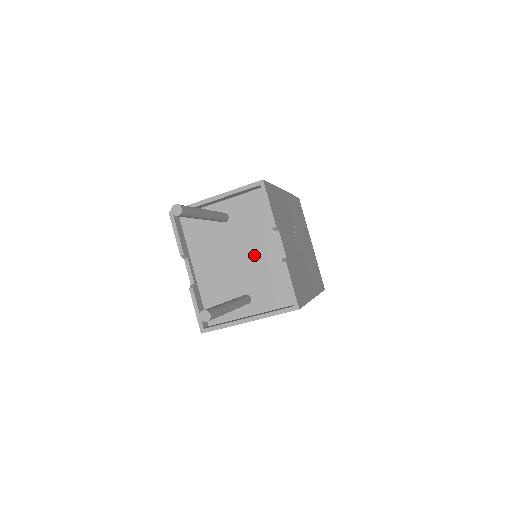
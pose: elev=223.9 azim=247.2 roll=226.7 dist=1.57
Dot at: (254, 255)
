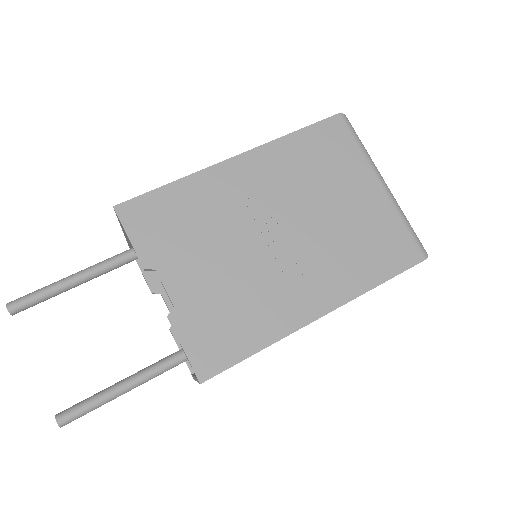
Dot at: occluded
